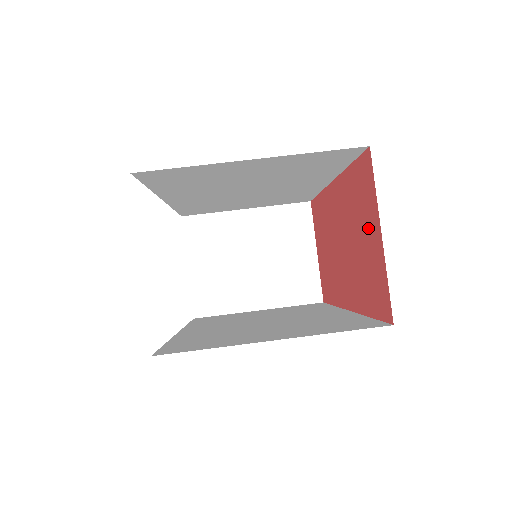
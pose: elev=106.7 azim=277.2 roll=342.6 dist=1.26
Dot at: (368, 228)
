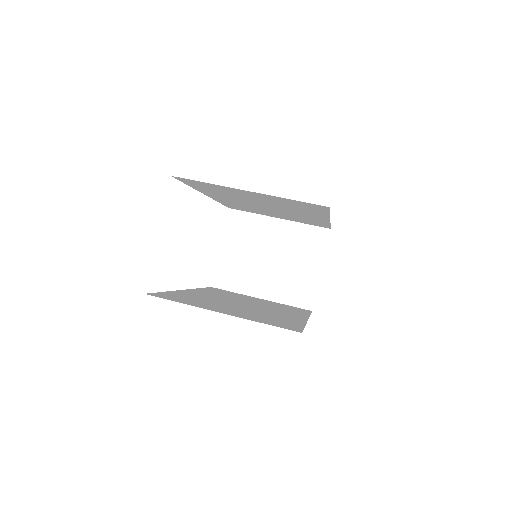
Dot at: occluded
